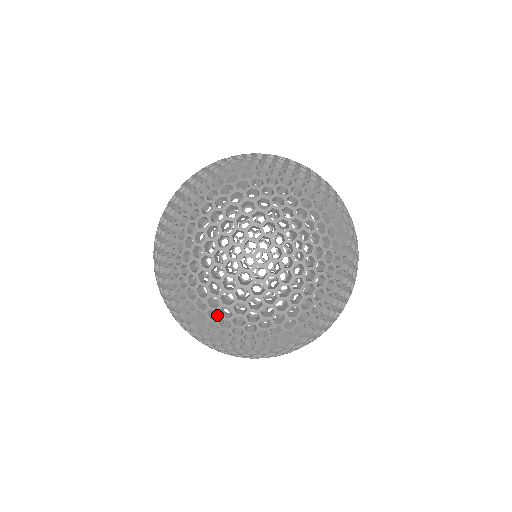
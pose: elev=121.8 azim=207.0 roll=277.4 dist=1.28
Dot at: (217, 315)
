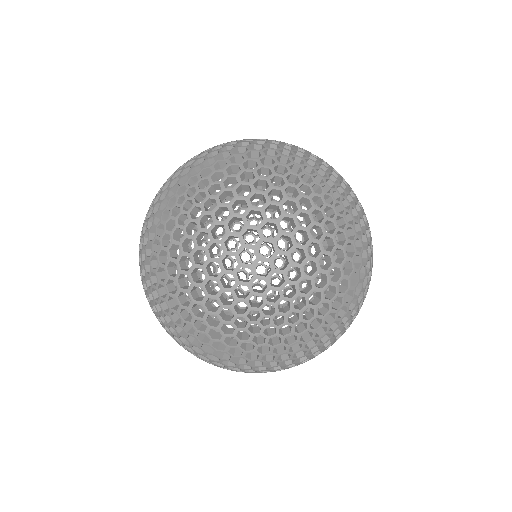
Dot at: occluded
